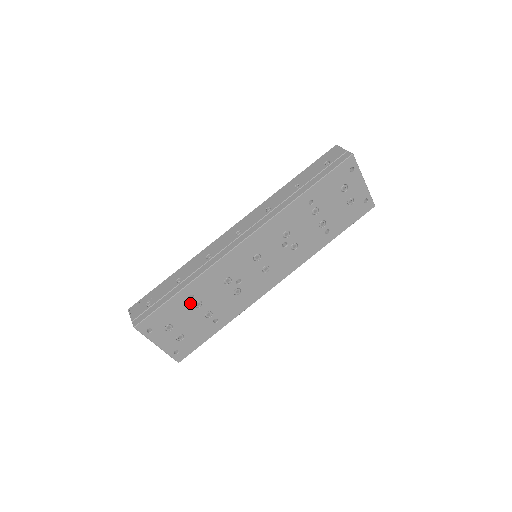
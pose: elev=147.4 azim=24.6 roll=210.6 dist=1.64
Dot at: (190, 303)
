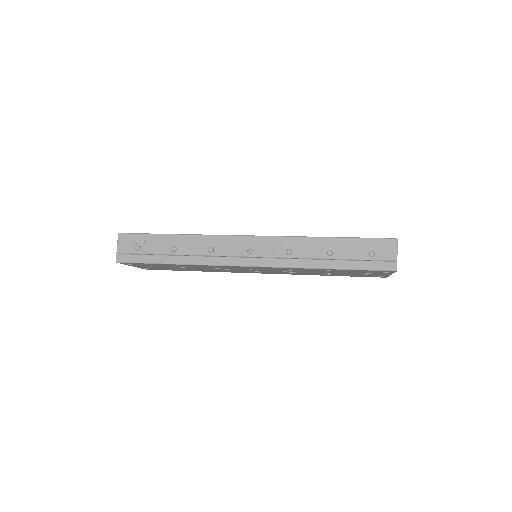
Dot at: (175, 266)
